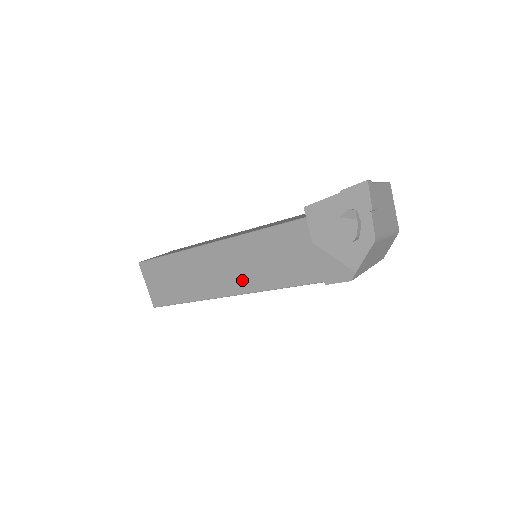
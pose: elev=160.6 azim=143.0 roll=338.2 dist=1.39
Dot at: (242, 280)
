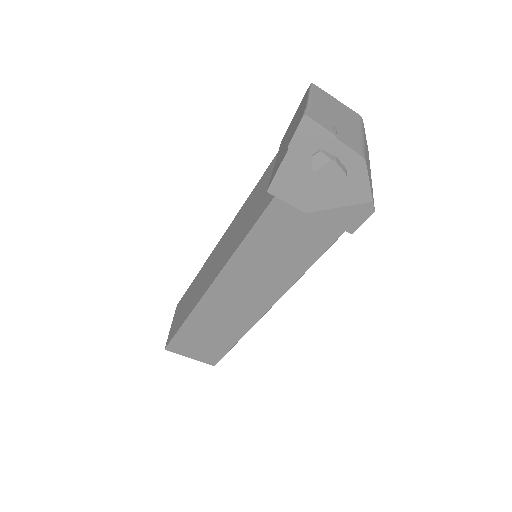
Dot at: (268, 289)
